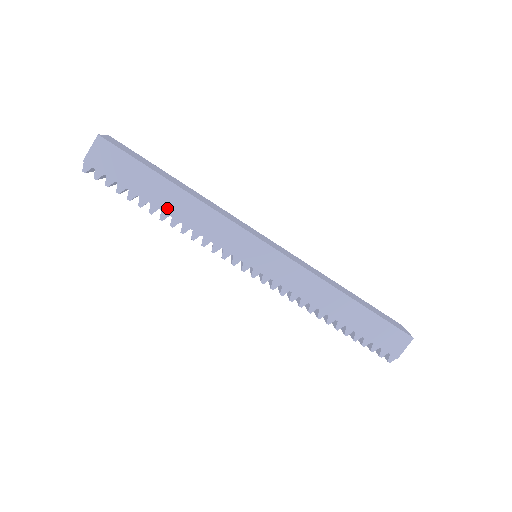
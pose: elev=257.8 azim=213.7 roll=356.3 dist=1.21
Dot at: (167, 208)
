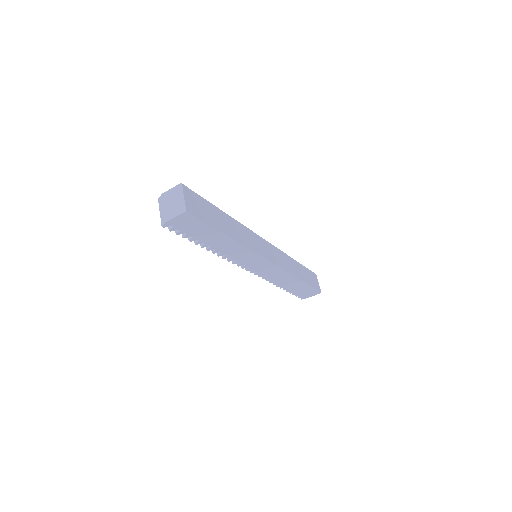
Dot at: (215, 246)
